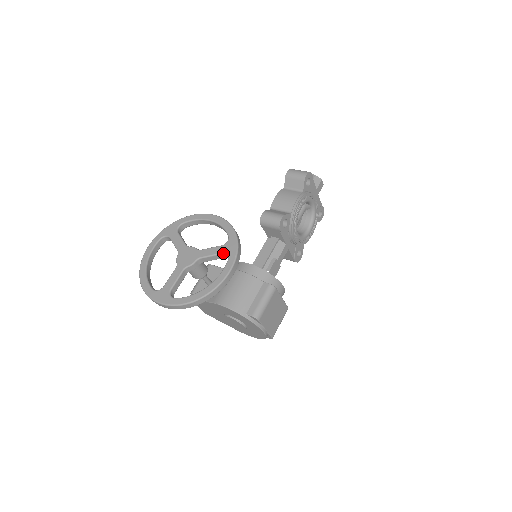
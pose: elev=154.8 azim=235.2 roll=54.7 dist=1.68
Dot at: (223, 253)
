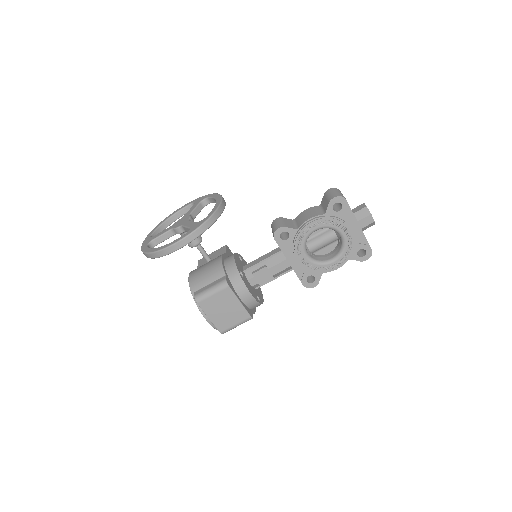
Dot at: (190, 228)
